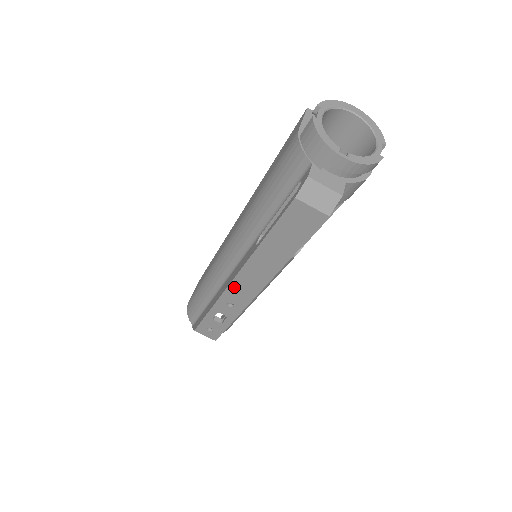
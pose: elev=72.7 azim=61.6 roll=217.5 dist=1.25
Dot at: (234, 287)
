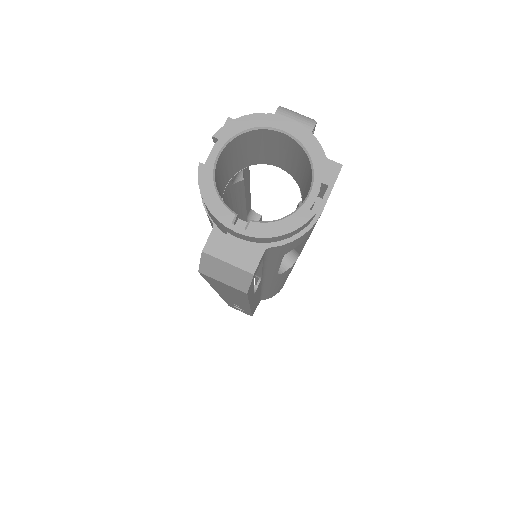
Dot at: occluded
